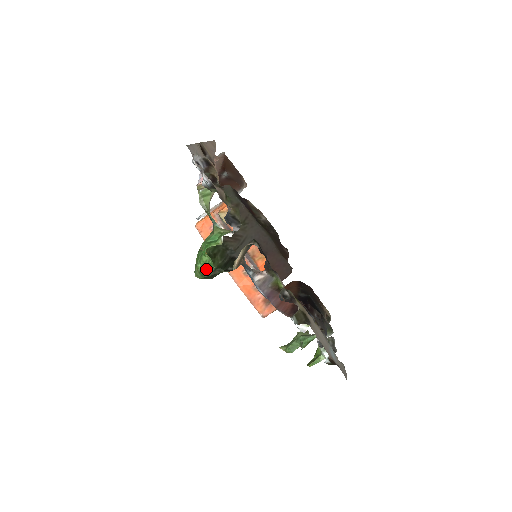
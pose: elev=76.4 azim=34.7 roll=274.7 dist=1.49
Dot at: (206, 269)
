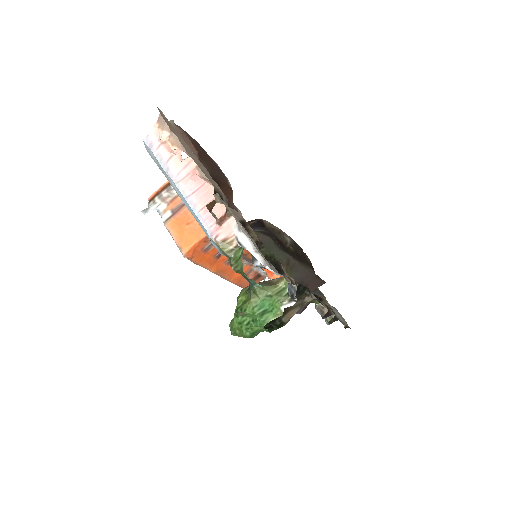
Dot at: (256, 334)
